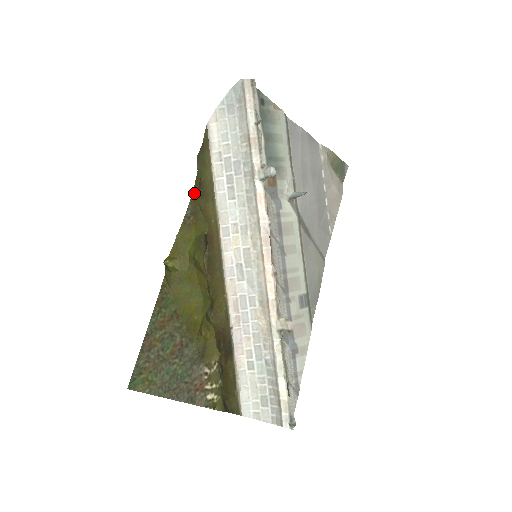
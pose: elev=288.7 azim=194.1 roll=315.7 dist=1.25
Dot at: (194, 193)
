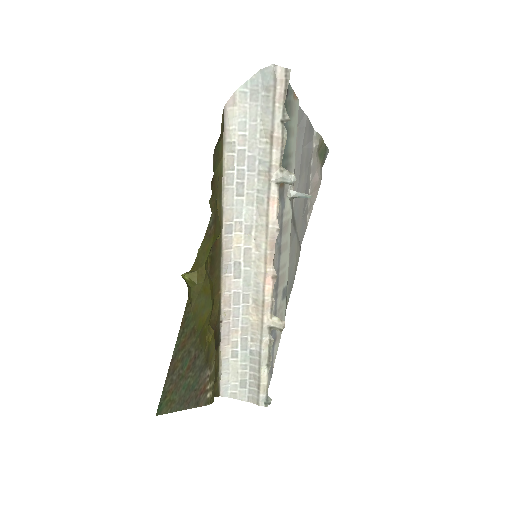
Dot at: (216, 199)
